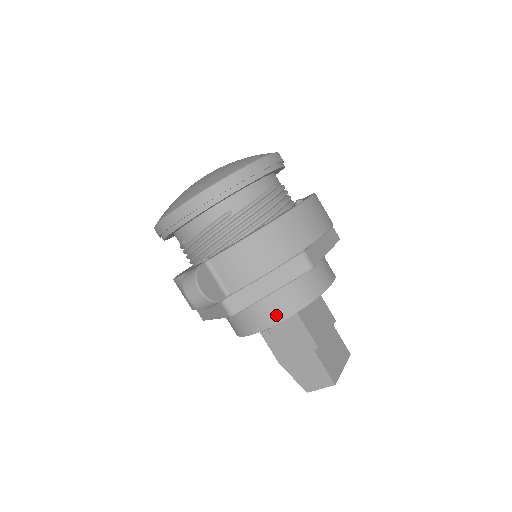
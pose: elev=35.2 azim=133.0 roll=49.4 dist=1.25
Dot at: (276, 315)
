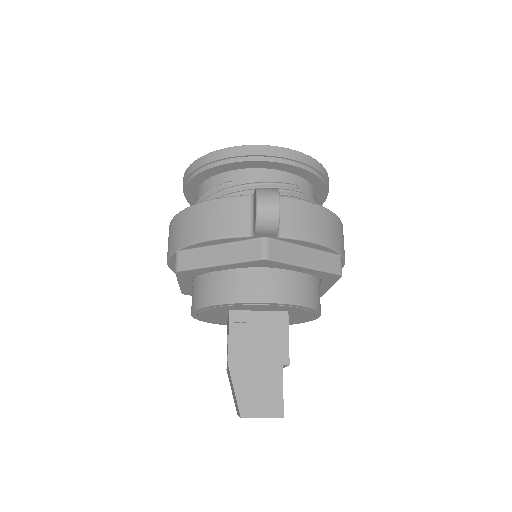
Dot at: (289, 295)
